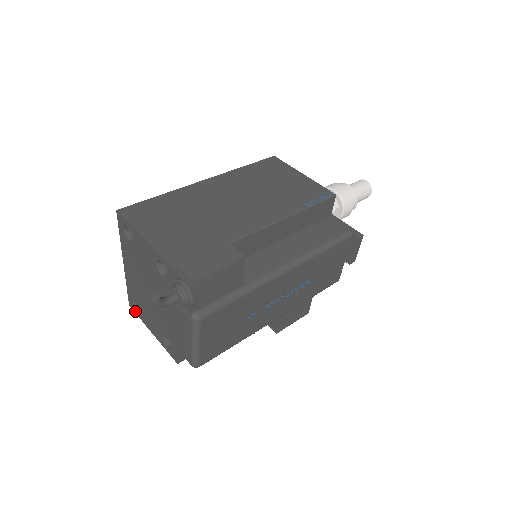
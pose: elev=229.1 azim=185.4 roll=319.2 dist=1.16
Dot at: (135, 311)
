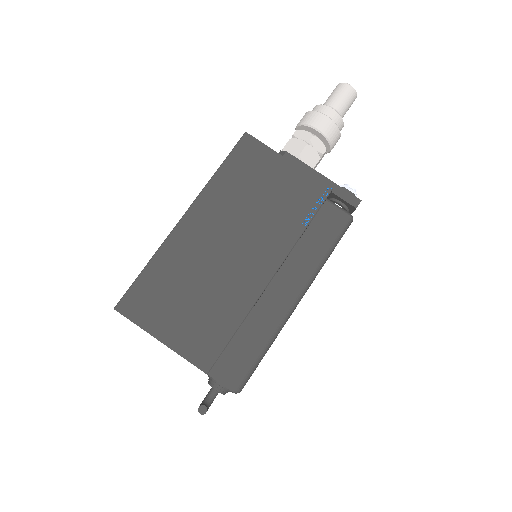
Dot at: occluded
